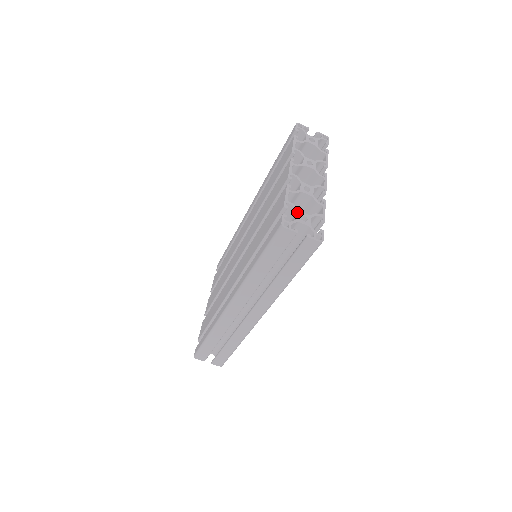
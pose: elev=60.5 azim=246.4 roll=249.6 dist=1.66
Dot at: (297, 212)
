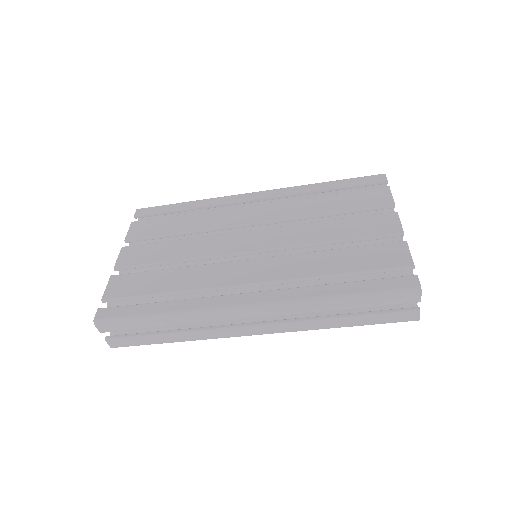
Dot at: occluded
